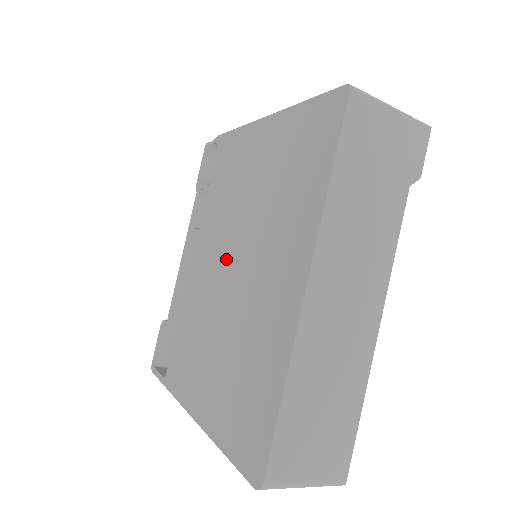
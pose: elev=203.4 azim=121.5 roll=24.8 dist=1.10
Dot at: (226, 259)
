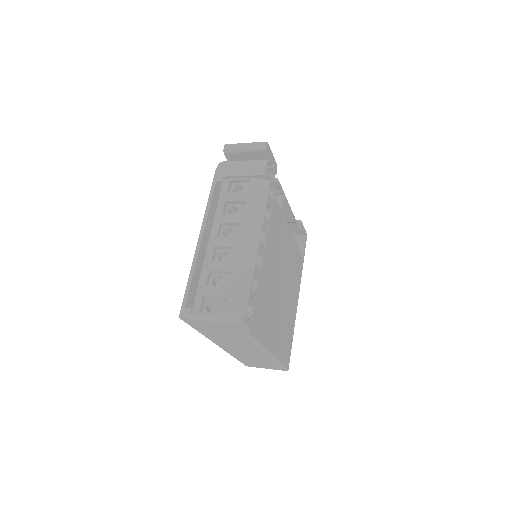
Dot at: occluded
